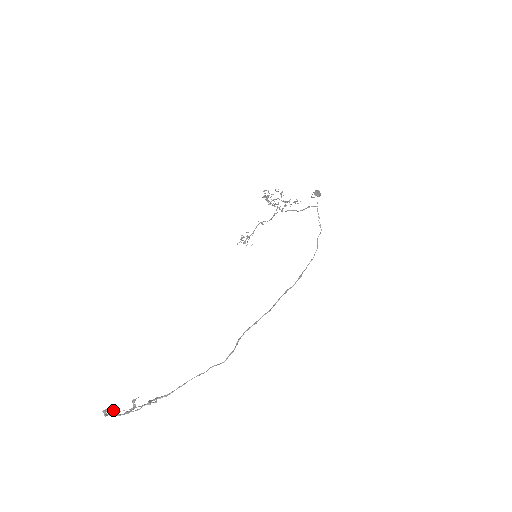
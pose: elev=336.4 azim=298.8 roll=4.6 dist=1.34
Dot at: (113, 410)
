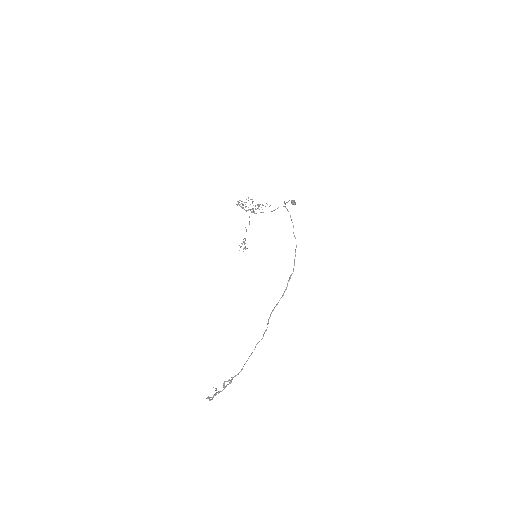
Dot at: (213, 395)
